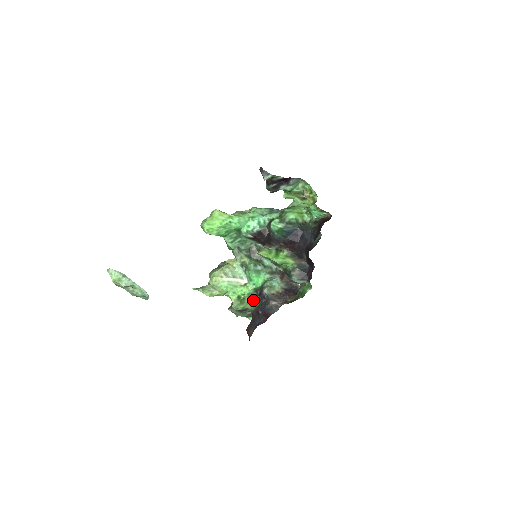
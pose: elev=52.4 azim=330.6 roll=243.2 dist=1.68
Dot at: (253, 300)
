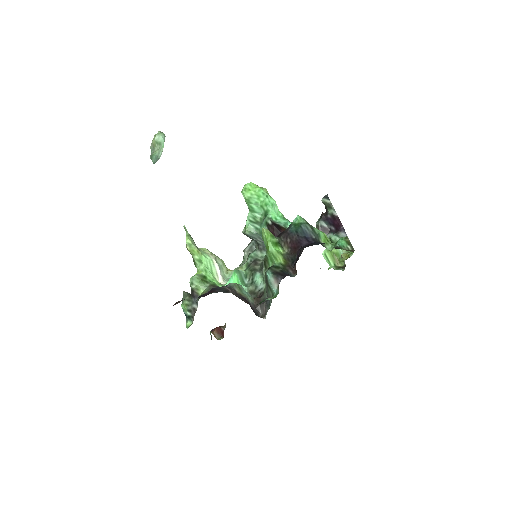
Dot at: occluded
